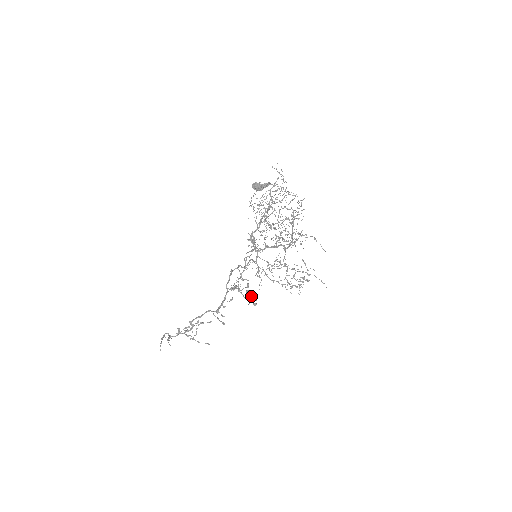
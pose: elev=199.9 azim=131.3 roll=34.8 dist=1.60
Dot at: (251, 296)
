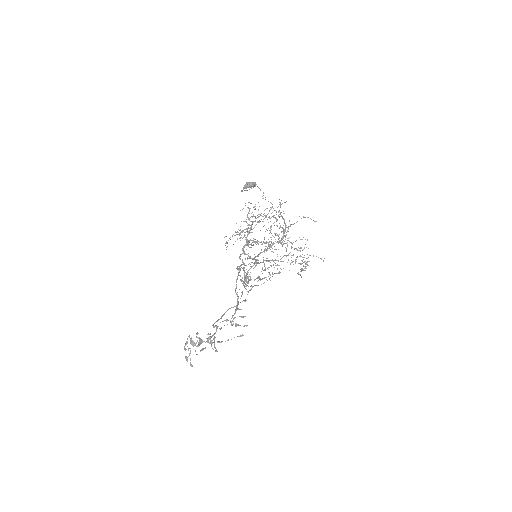
Dot at: (267, 280)
